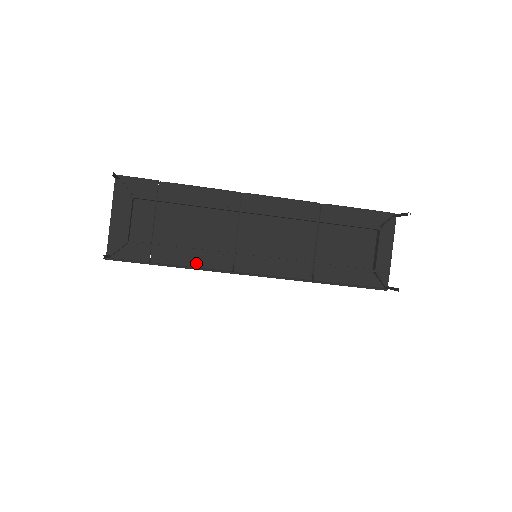
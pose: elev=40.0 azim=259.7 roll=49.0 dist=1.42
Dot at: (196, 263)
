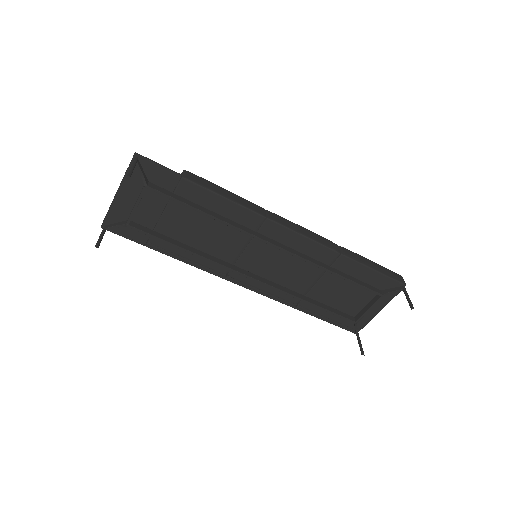
Dot at: (192, 260)
